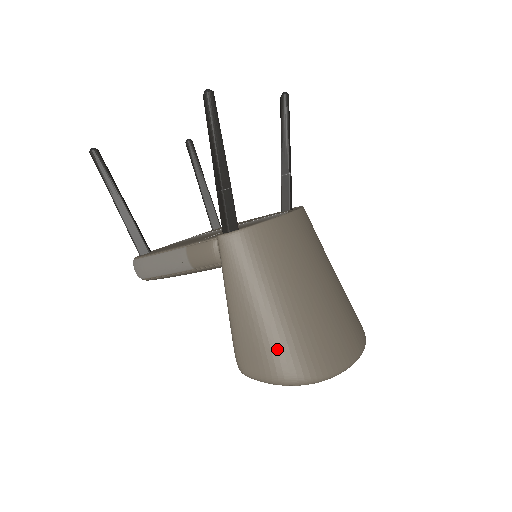
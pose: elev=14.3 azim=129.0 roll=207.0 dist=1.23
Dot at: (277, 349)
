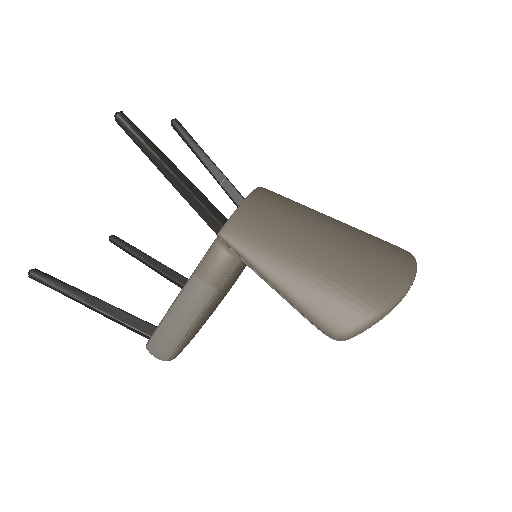
Dot at: (352, 286)
